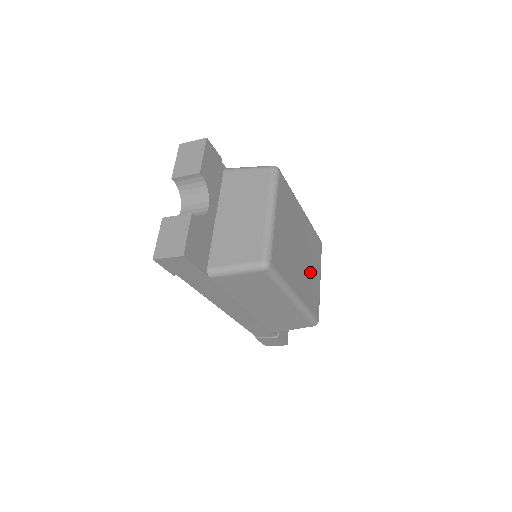
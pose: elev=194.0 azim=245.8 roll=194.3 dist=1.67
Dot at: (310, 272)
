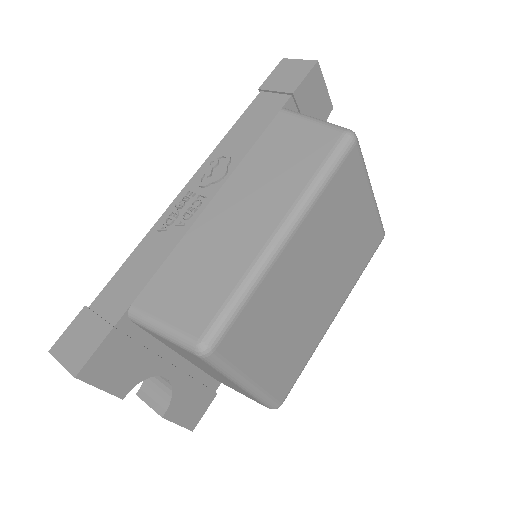
Dot at: (346, 246)
